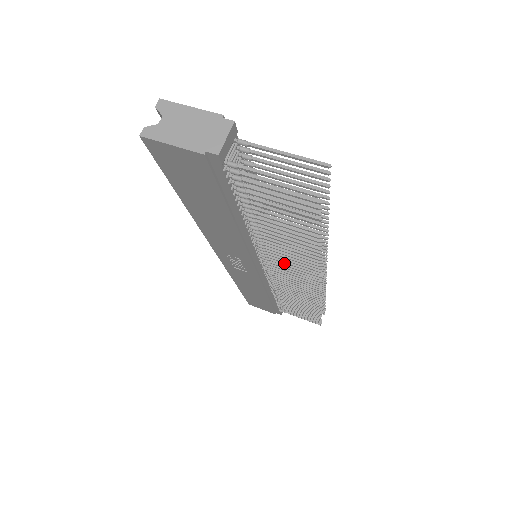
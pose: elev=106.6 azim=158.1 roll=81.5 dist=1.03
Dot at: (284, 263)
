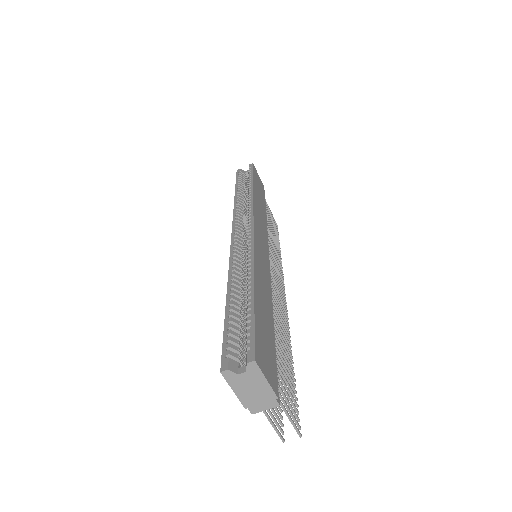
Dot at: occluded
